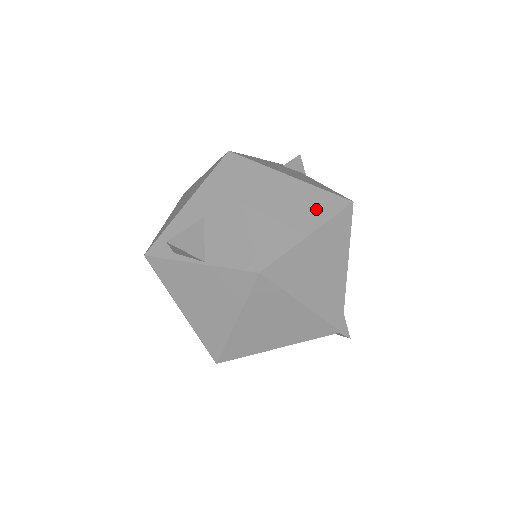
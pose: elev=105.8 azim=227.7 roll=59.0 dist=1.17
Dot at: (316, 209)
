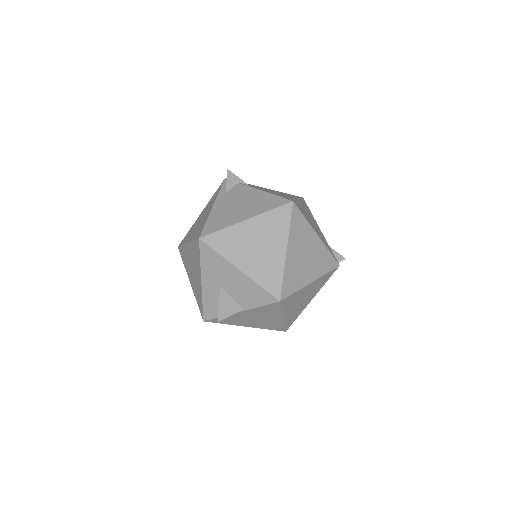
Dot at: (277, 229)
